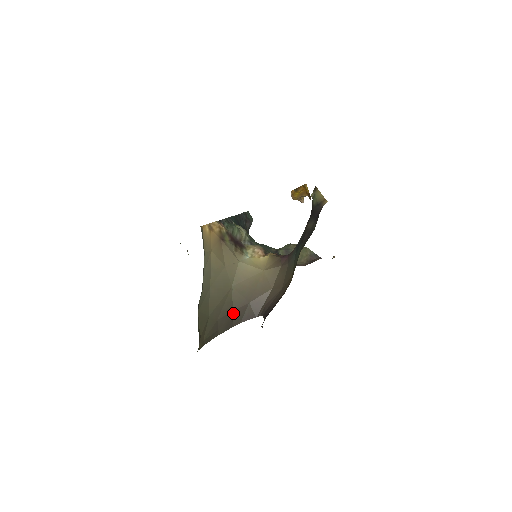
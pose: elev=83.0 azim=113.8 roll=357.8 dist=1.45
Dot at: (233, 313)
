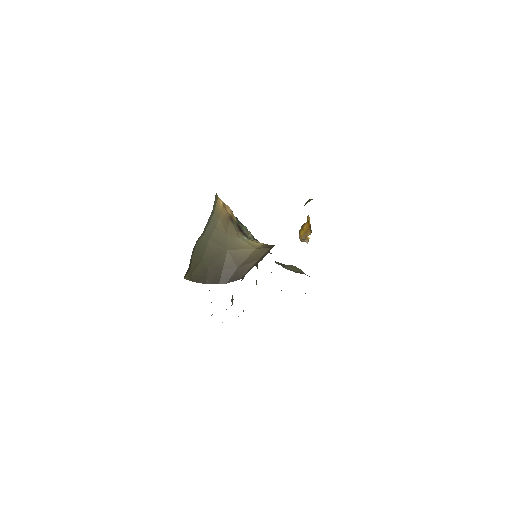
Dot at: (222, 271)
